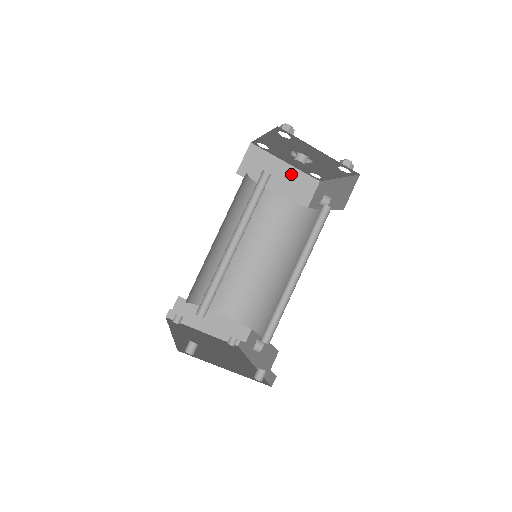
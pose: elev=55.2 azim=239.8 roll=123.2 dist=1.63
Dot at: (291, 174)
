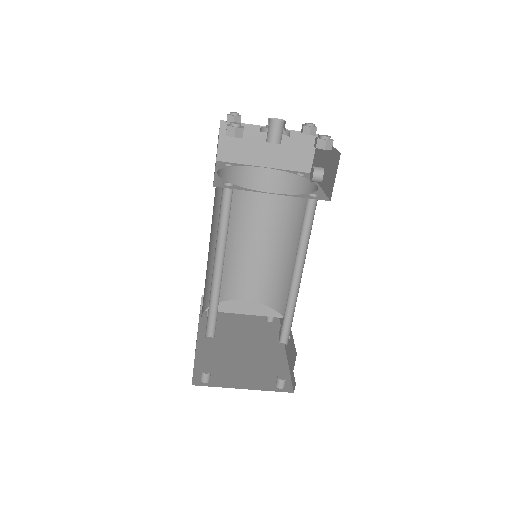
Dot at: occluded
